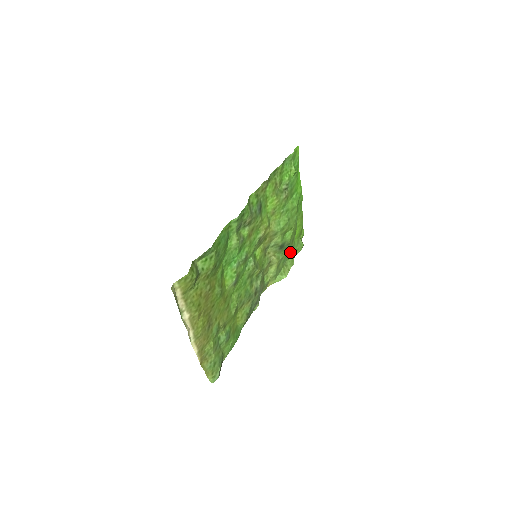
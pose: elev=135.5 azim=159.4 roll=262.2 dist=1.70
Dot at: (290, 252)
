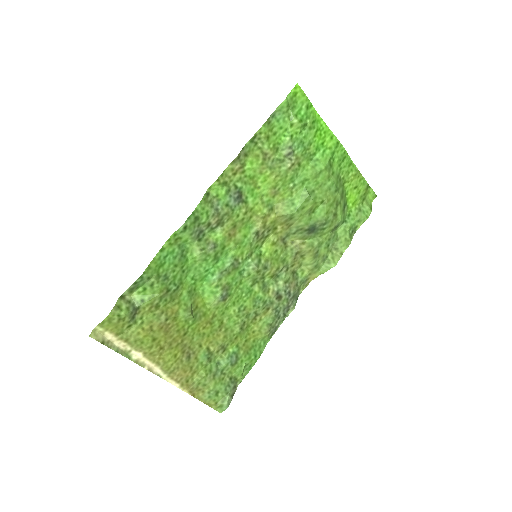
Dot at: (340, 229)
